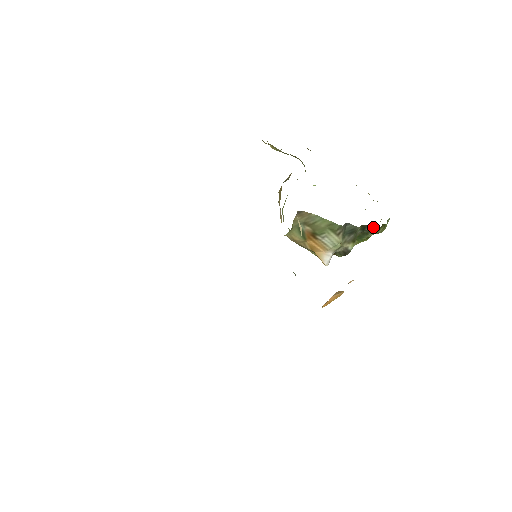
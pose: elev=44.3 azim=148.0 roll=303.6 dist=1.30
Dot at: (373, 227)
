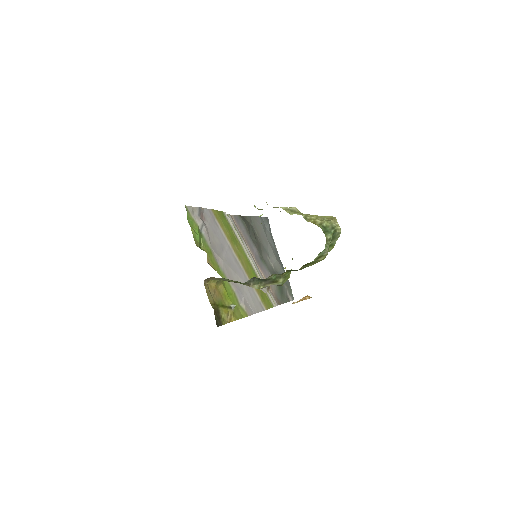
Dot at: occluded
